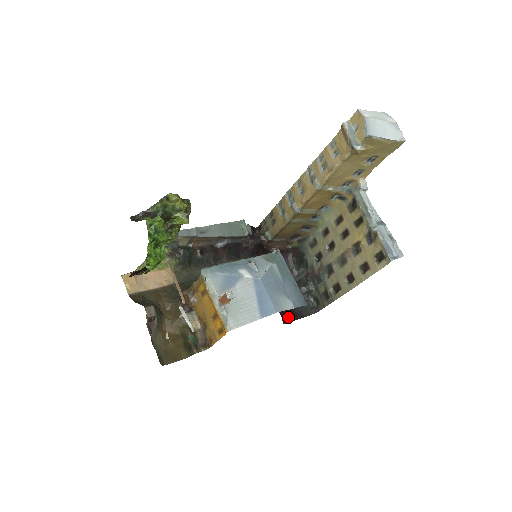
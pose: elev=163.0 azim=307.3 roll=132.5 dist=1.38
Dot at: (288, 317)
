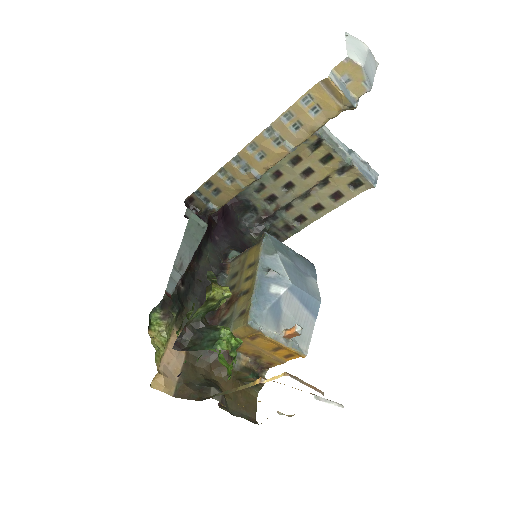
Dot at: occluded
